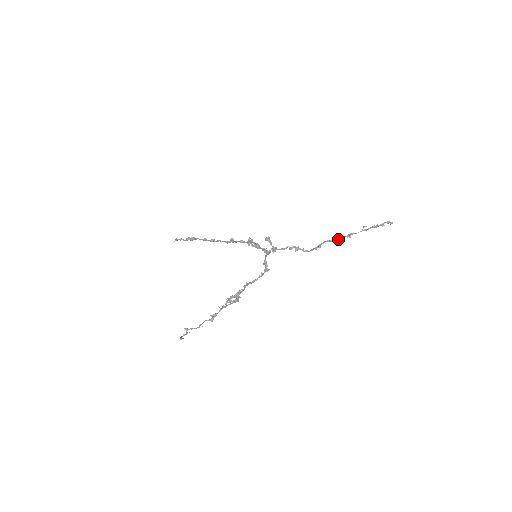
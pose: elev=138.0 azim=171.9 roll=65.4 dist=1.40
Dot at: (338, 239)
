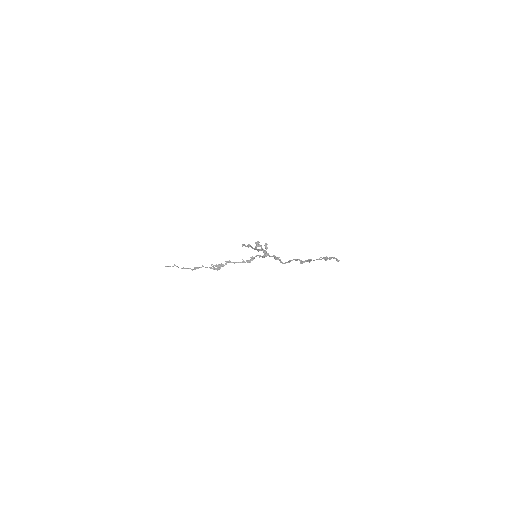
Dot at: (303, 261)
